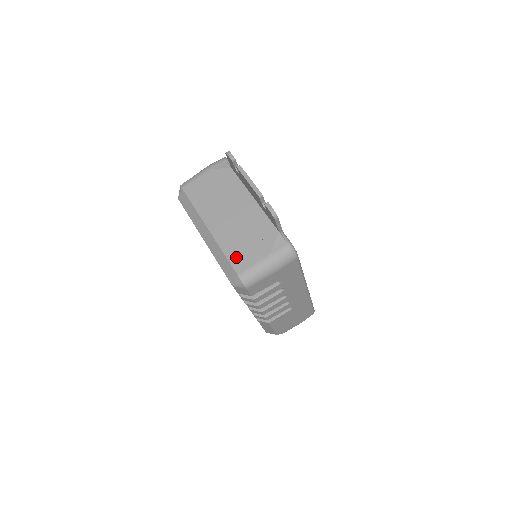
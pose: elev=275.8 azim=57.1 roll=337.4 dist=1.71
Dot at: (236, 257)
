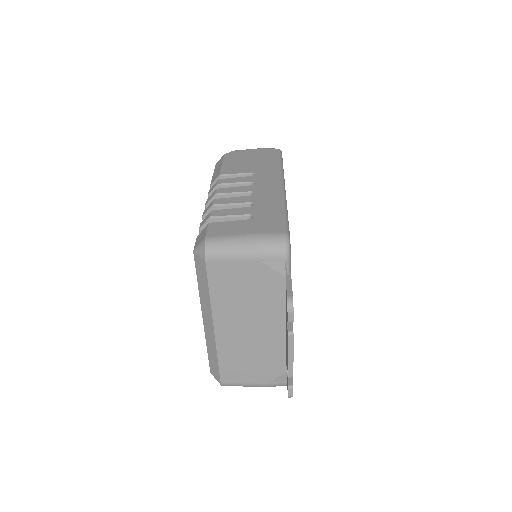
Dot at: (228, 369)
